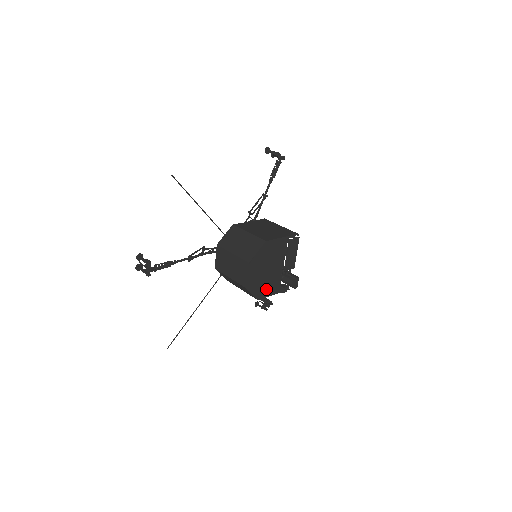
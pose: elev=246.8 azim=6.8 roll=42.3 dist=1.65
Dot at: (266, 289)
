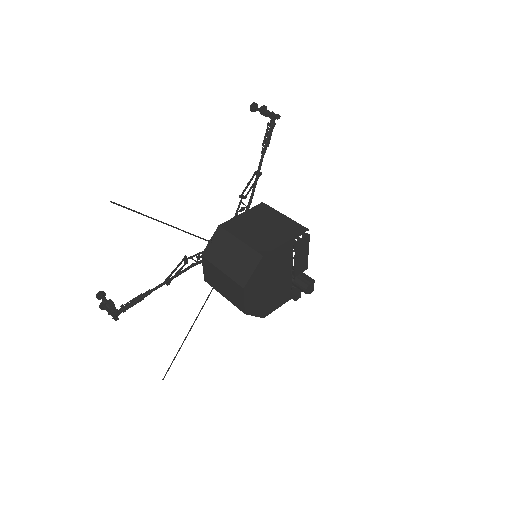
Dot at: (273, 303)
